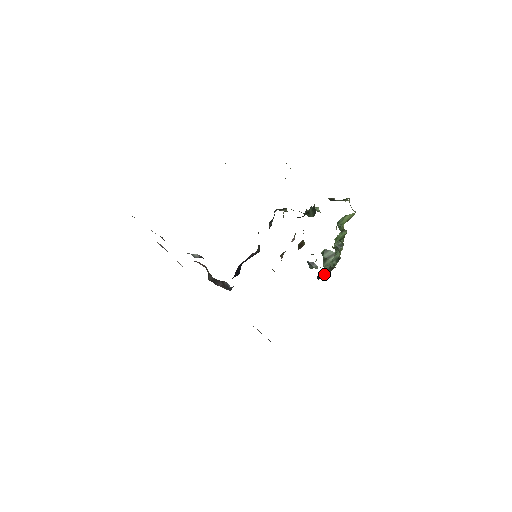
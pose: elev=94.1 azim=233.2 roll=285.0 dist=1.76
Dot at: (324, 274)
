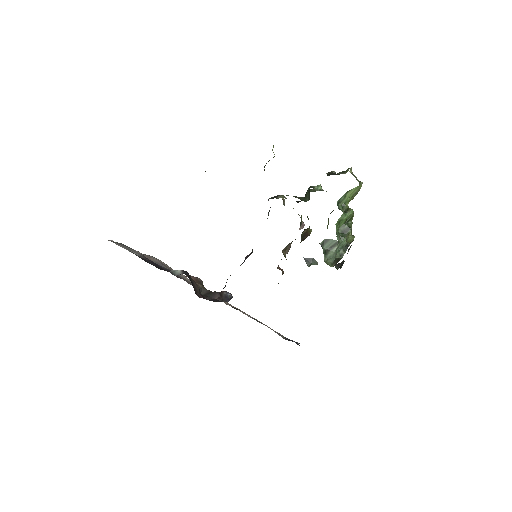
Dot at: (341, 263)
